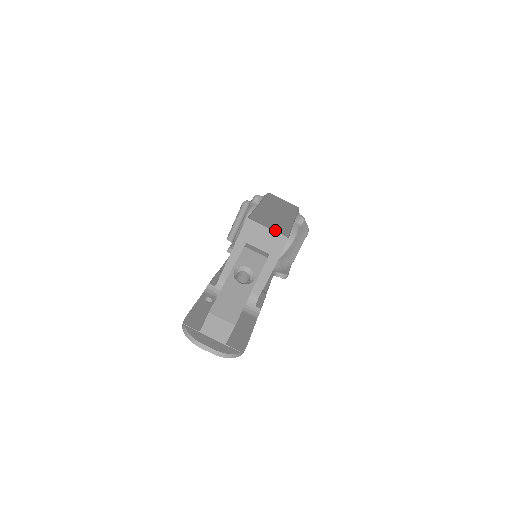
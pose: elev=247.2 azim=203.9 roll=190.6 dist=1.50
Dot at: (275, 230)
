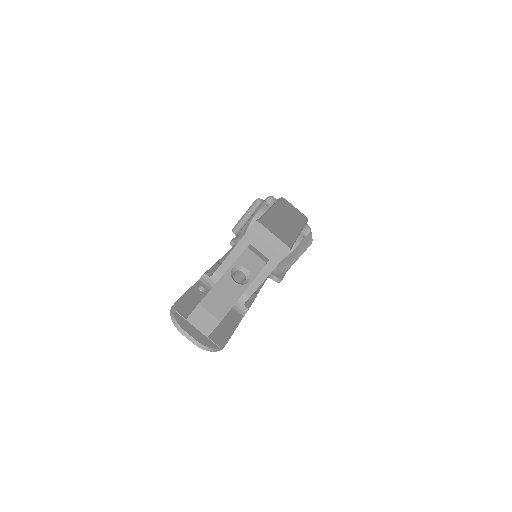
Dot at: (280, 238)
